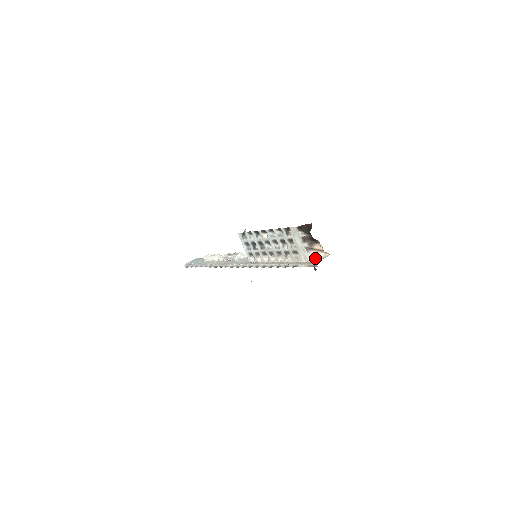
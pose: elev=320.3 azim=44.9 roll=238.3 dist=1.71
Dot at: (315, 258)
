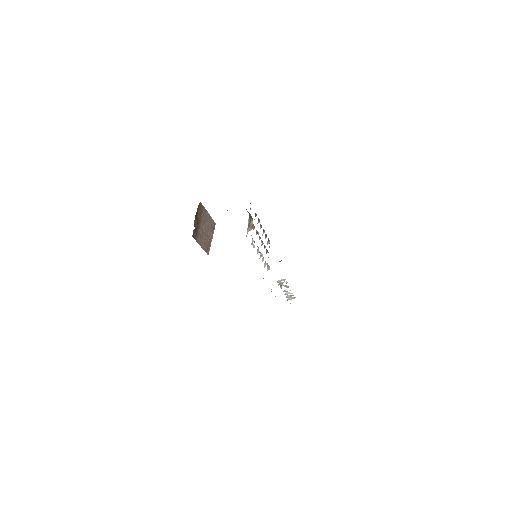
Dot at: occluded
